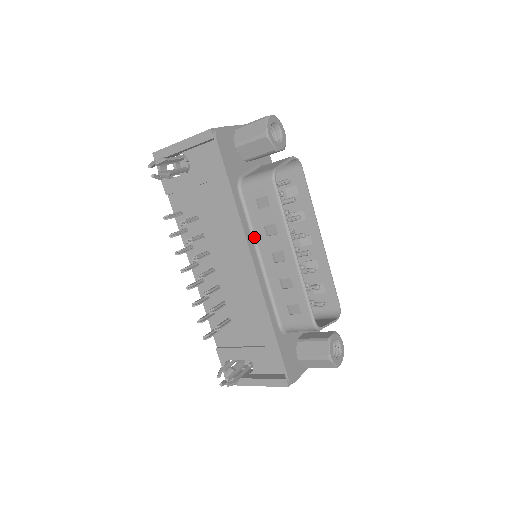
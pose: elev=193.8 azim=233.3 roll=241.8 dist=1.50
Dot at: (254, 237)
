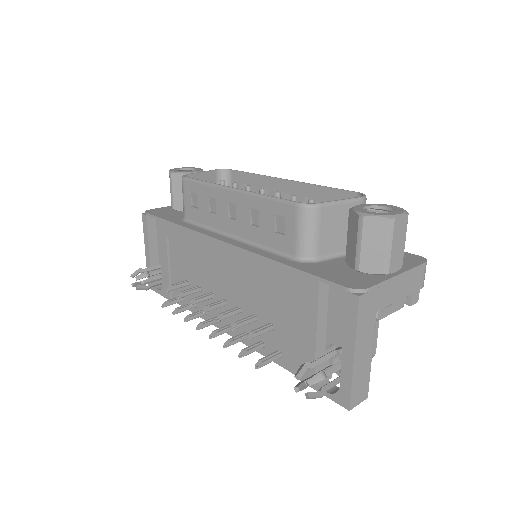
Dot at: (215, 230)
